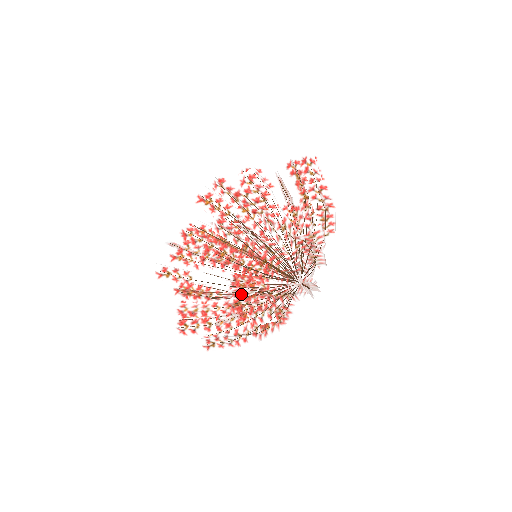
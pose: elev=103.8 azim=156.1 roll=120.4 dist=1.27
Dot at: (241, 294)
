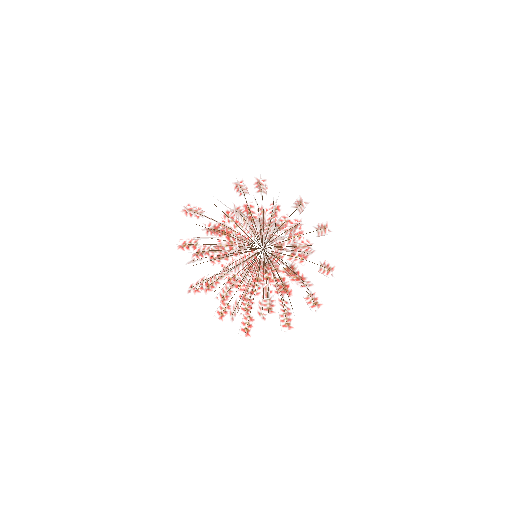
Dot at: occluded
